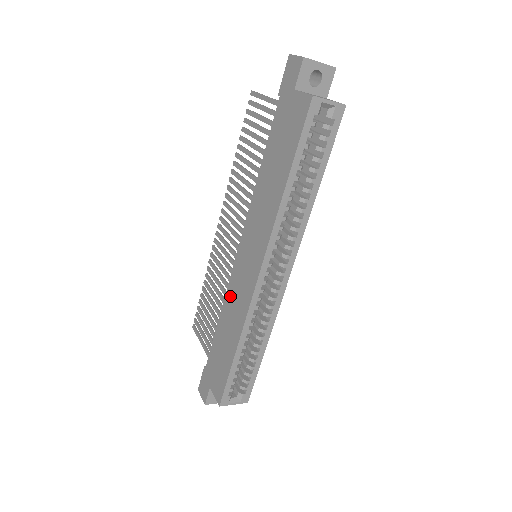
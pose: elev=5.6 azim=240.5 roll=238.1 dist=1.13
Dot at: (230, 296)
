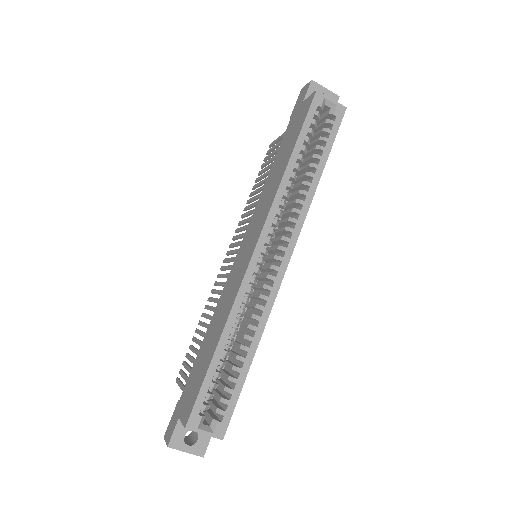
Dot at: (223, 297)
